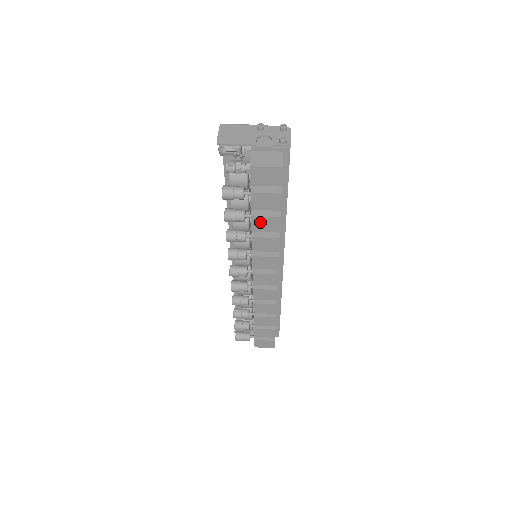
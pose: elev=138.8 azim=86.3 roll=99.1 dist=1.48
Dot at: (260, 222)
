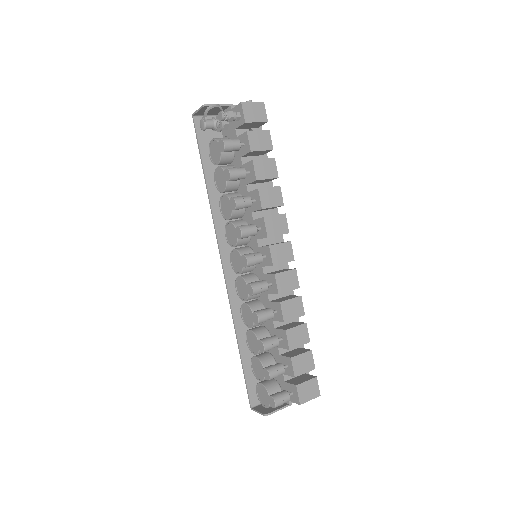
Dot at: (261, 167)
